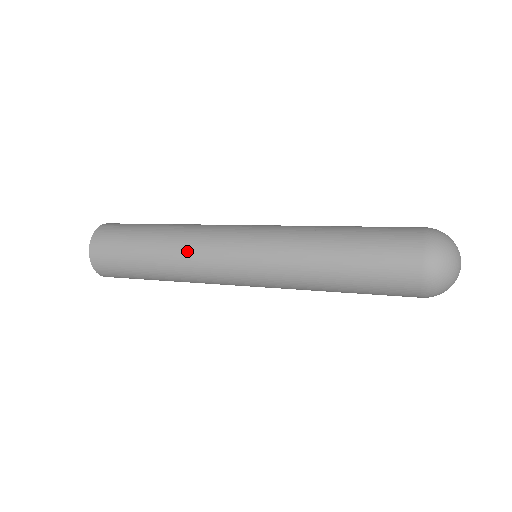
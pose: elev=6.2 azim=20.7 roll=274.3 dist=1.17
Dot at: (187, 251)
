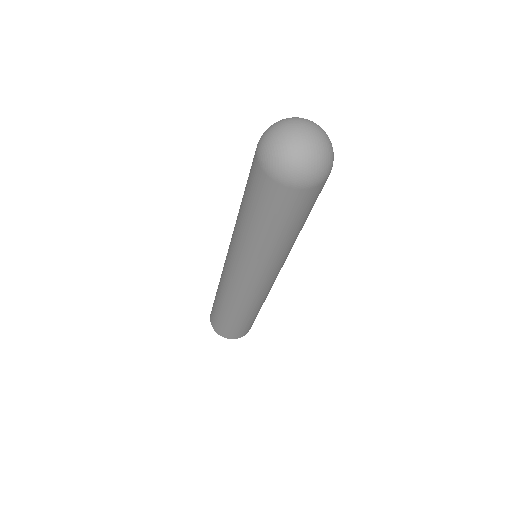
Dot at: (221, 286)
